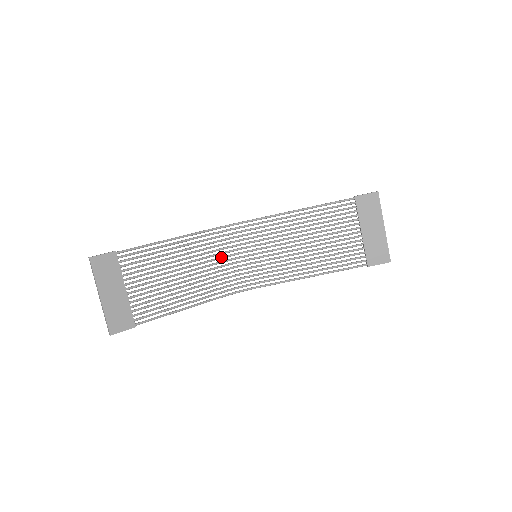
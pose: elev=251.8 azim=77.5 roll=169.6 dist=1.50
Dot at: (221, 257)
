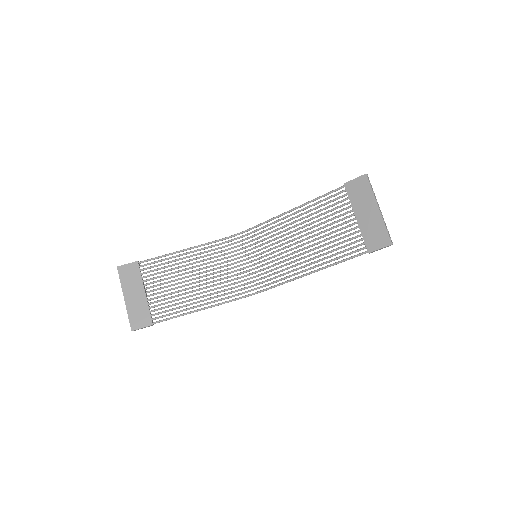
Dot at: (232, 263)
